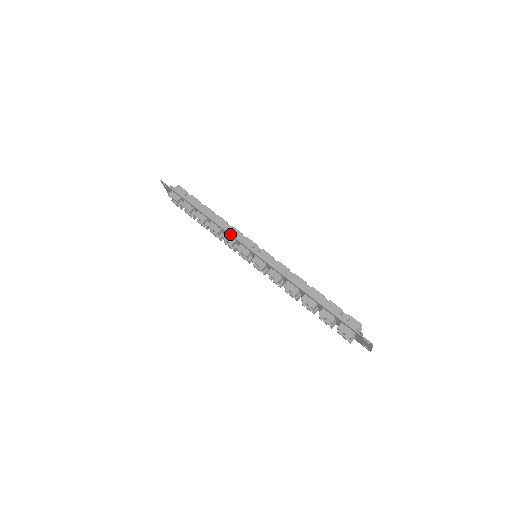
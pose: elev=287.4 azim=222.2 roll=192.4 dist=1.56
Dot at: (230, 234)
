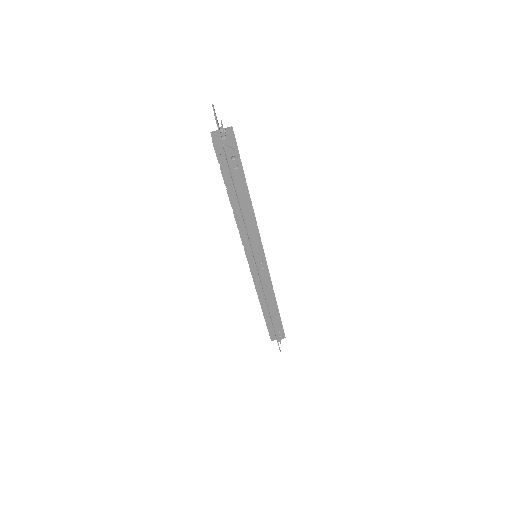
Dot at: (250, 241)
